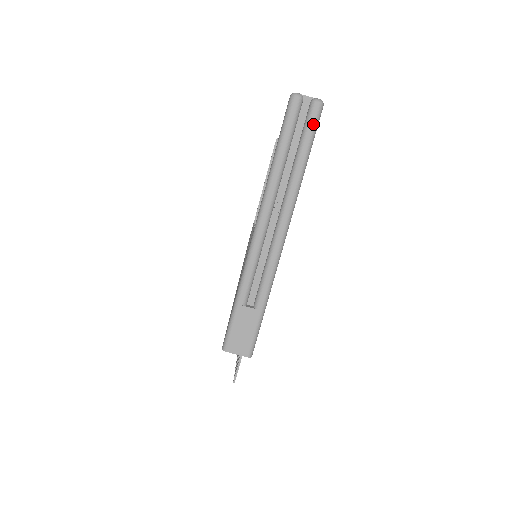
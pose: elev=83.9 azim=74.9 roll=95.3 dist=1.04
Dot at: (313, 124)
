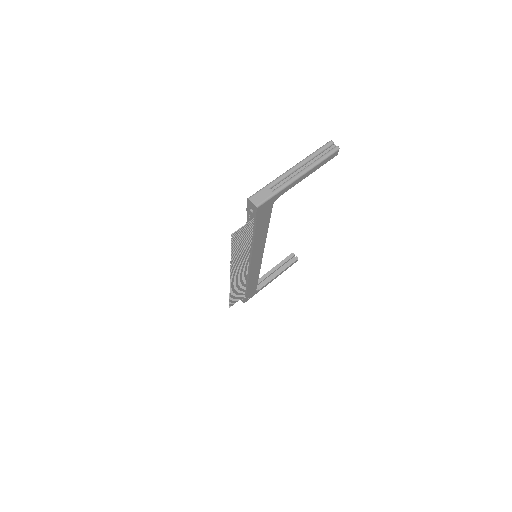
Dot at: (333, 151)
